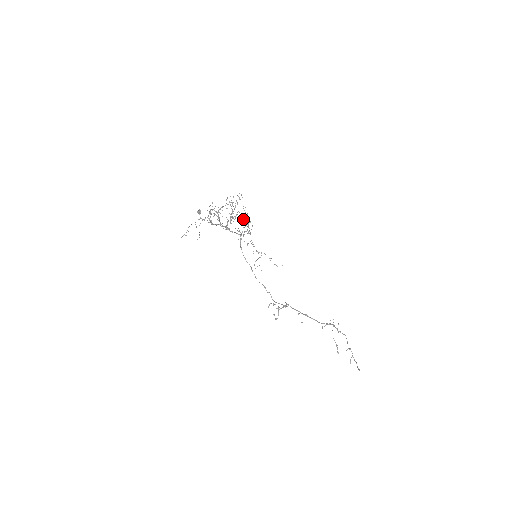
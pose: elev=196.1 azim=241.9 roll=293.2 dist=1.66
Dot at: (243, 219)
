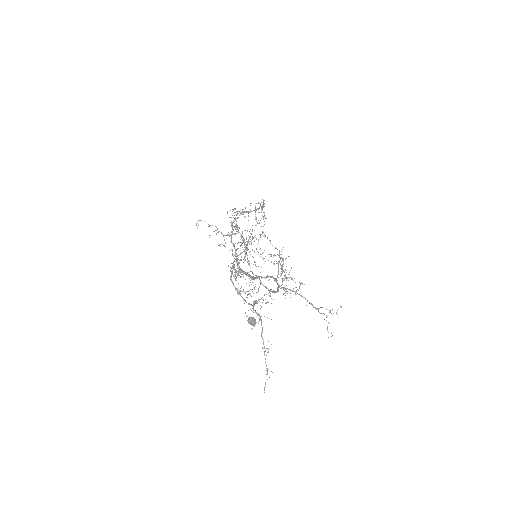
Dot at: occluded
